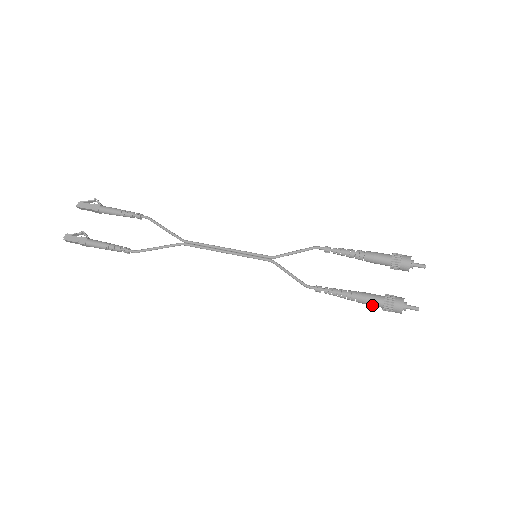
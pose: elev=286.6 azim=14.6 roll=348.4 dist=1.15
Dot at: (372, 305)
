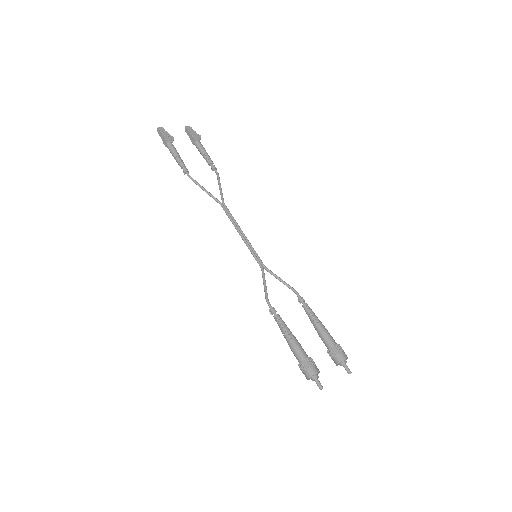
Dot at: (296, 354)
